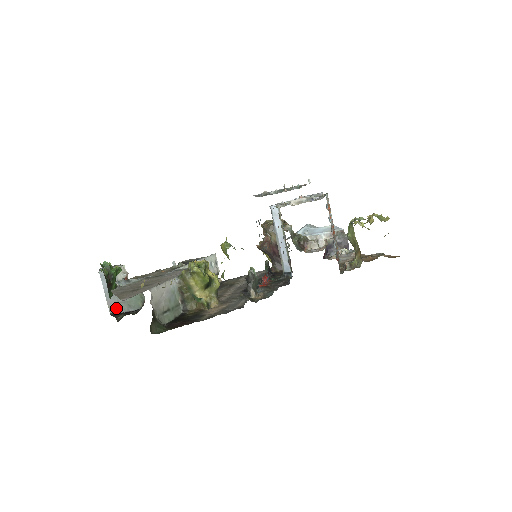
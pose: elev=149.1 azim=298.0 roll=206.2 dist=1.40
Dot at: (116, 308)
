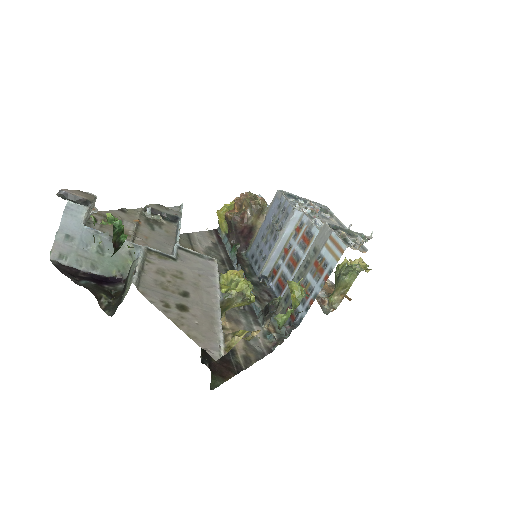
Dot at: (66, 257)
